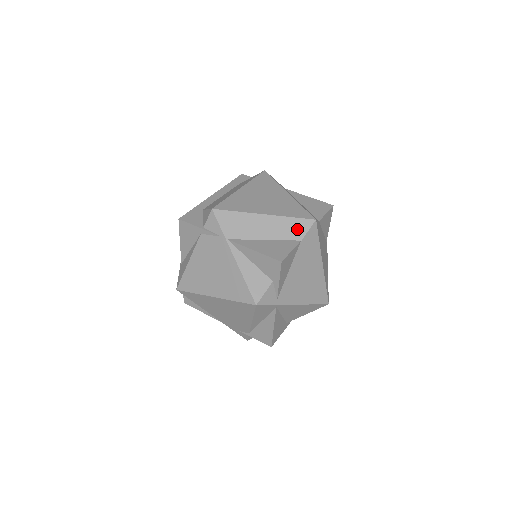
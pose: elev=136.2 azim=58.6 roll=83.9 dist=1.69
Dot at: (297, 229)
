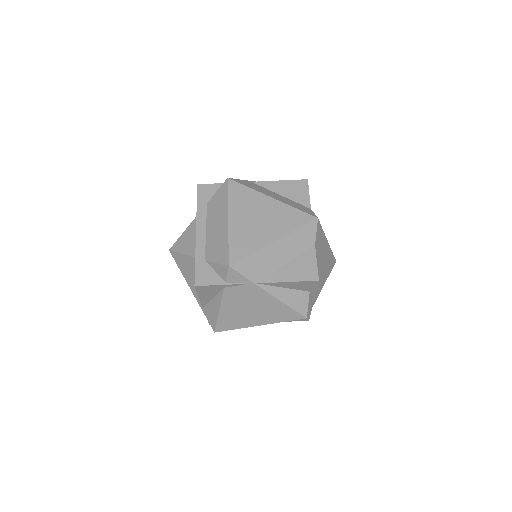
Dot at: (307, 236)
